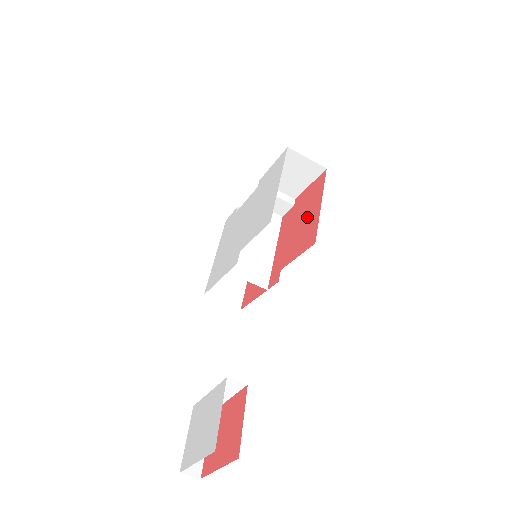
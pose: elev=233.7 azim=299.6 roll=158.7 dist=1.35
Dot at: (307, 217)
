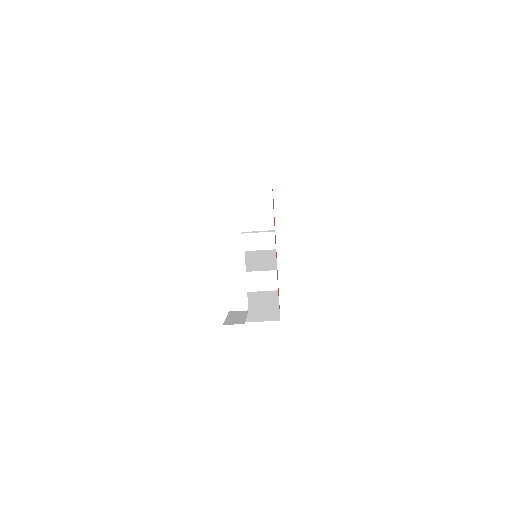
Dot at: occluded
